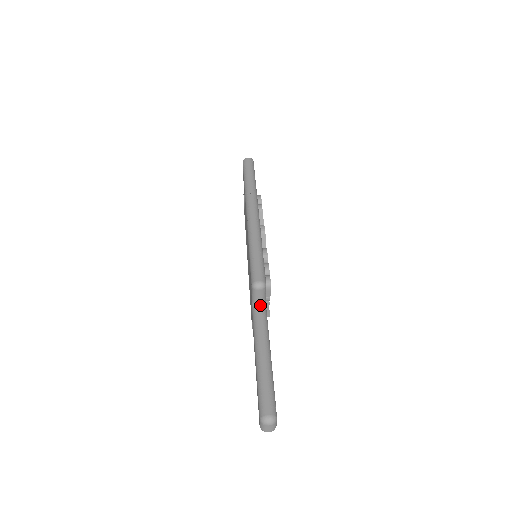
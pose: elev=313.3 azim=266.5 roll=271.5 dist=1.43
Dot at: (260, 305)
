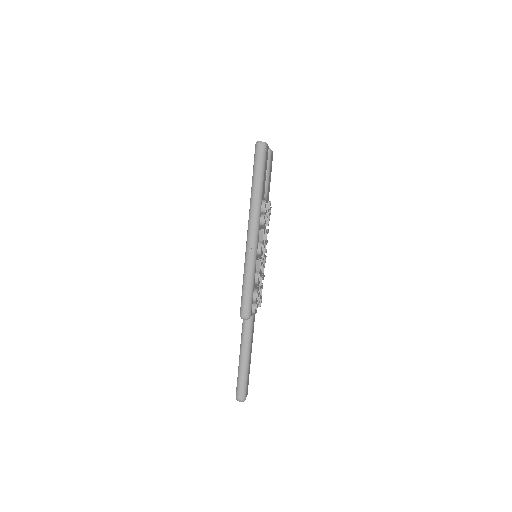
Dot at: occluded
